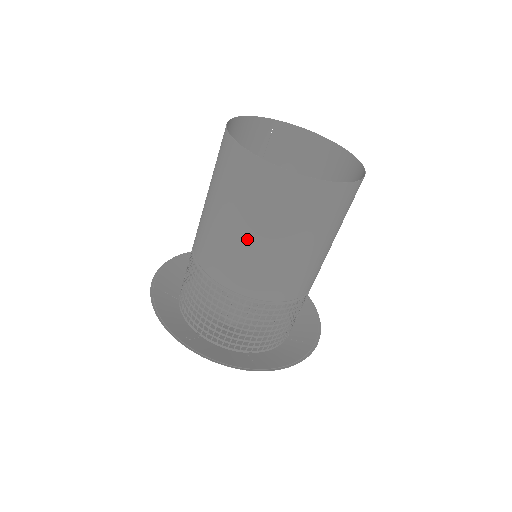
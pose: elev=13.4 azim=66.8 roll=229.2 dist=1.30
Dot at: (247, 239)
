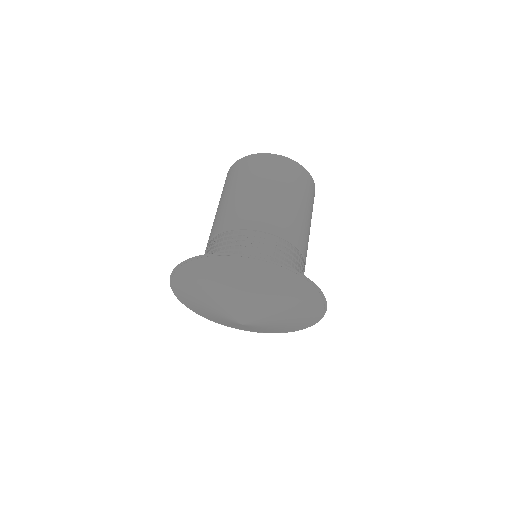
Dot at: (293, 204)
